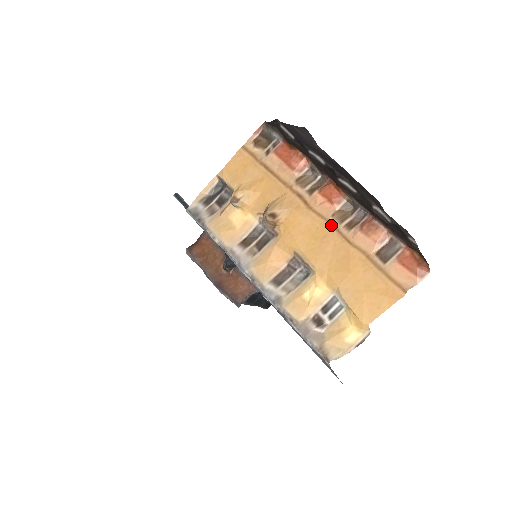
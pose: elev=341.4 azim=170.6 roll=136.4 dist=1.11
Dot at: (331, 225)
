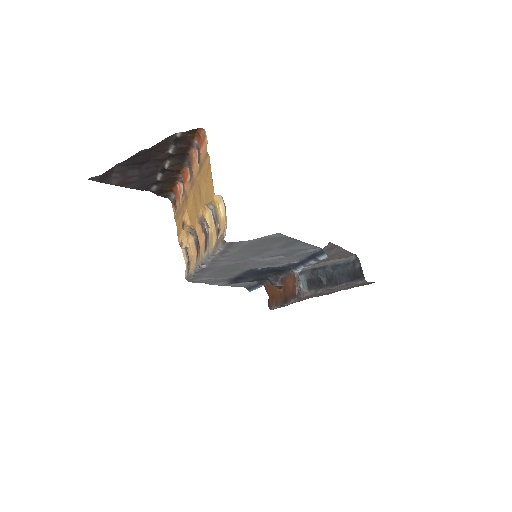
Dot at: (192, 187)
